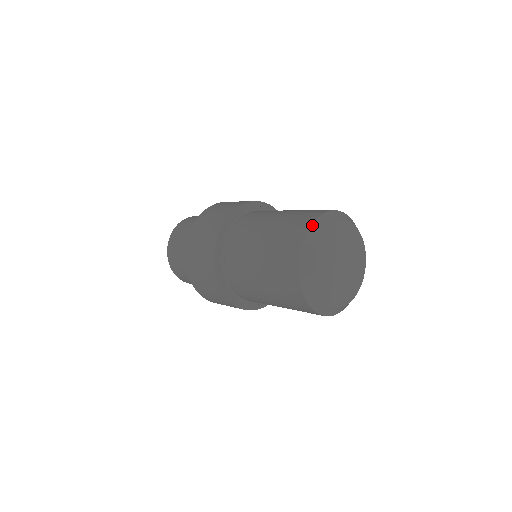
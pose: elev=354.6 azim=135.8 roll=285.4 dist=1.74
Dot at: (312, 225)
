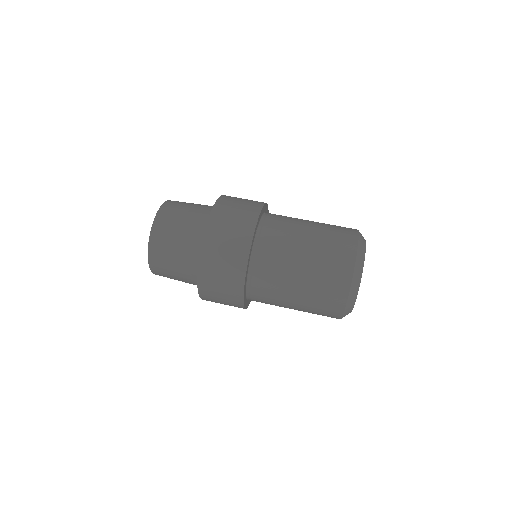
Dot at: (358, 249)
